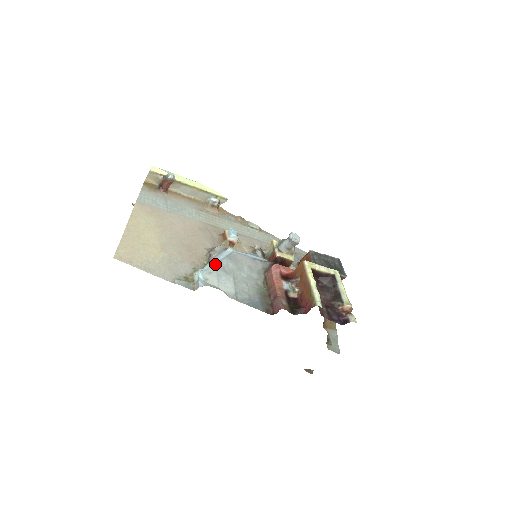
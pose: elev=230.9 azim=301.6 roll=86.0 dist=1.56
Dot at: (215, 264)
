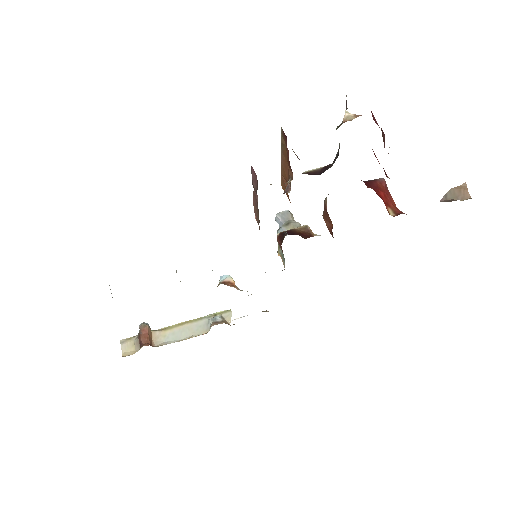
Dot at: occluded
